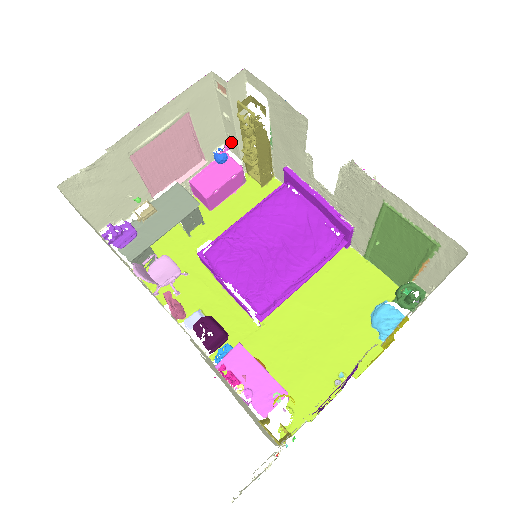
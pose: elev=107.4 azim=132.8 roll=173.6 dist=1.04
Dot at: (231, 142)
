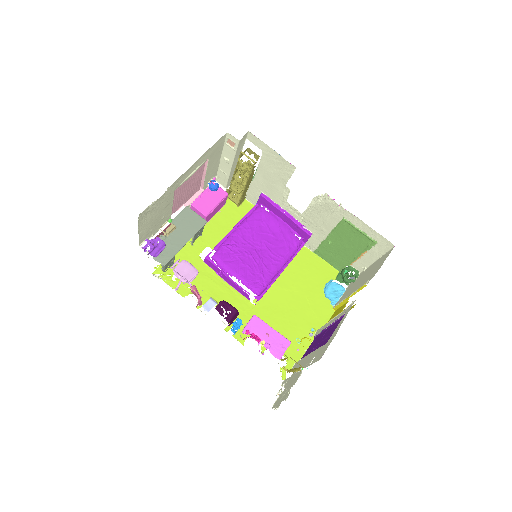
Dot at: (221, 175)
